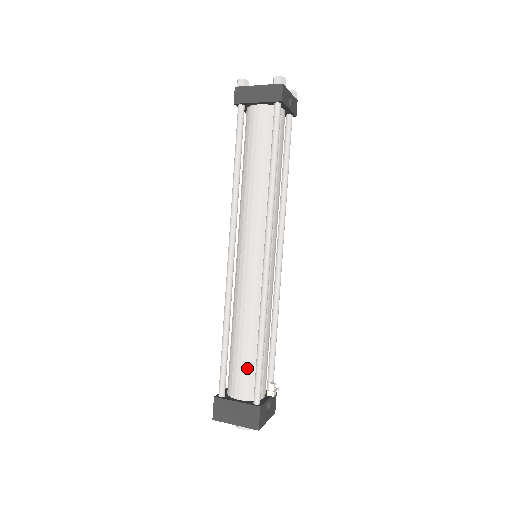
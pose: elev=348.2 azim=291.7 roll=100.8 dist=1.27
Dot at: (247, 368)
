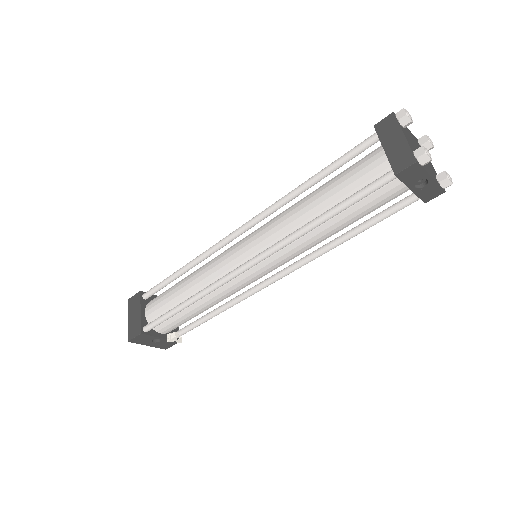
Dot at: (165, 305)
